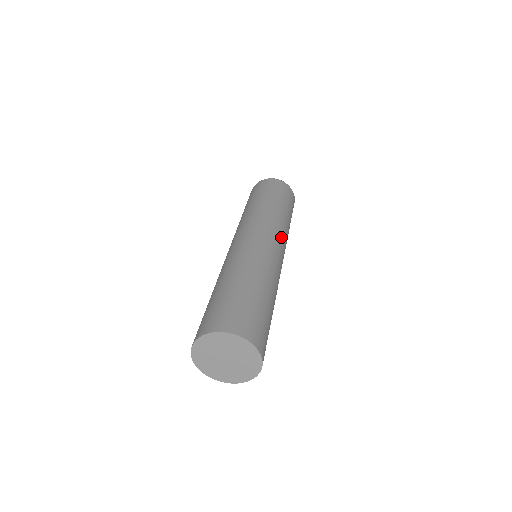
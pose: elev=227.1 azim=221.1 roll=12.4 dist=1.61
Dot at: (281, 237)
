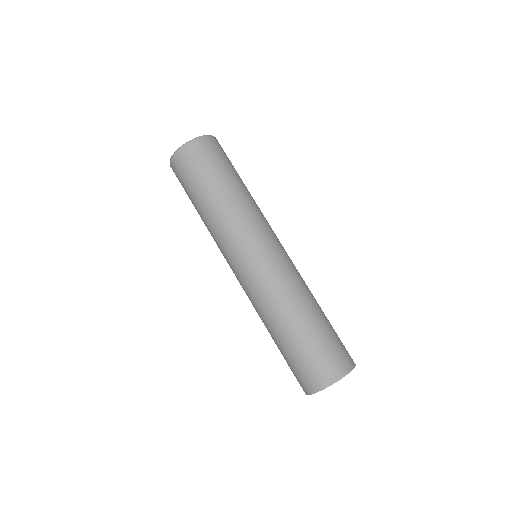
Dot at: (246, 238)
